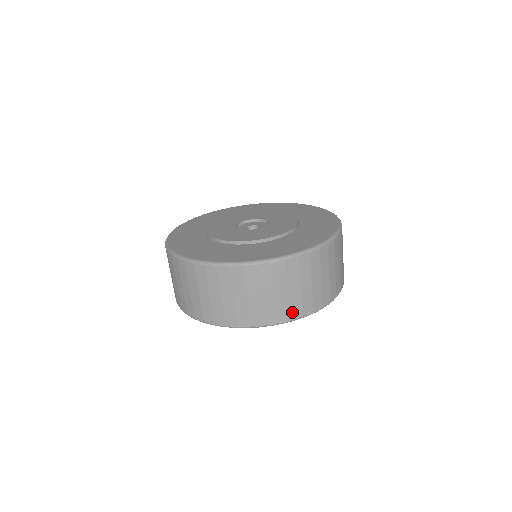
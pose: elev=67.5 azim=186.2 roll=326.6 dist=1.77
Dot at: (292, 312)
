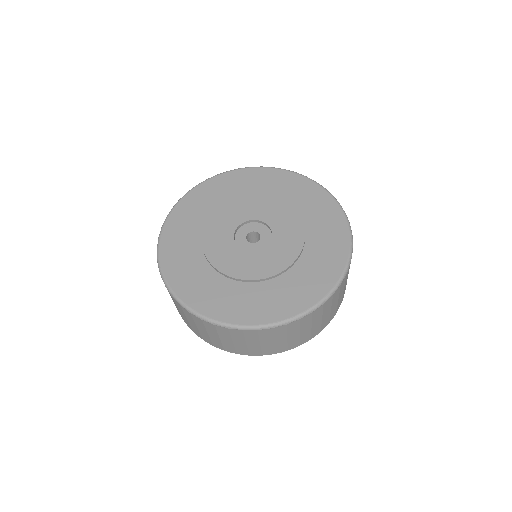
Dot at: (238, 351)
